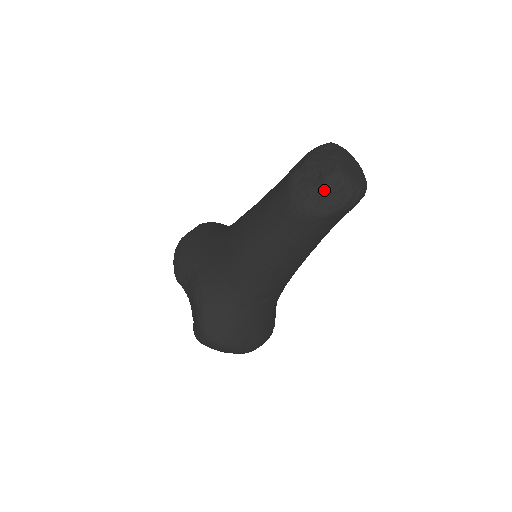
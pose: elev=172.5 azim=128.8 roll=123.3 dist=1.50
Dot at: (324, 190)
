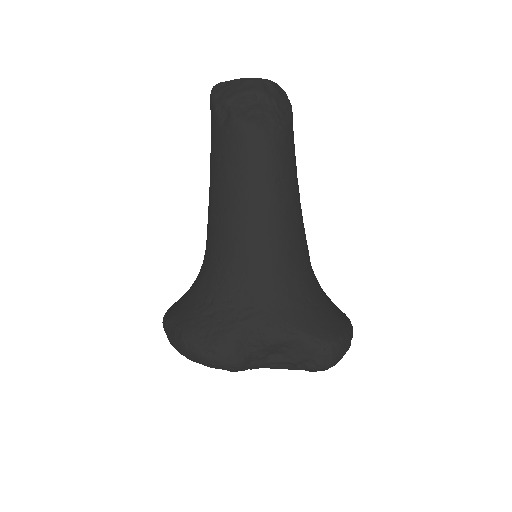
Dot at: (272, 99)
